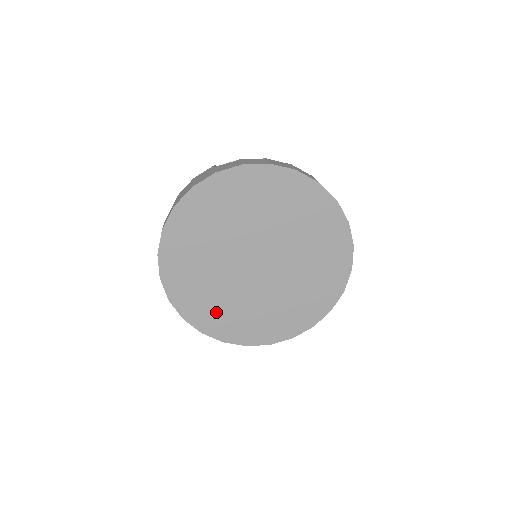
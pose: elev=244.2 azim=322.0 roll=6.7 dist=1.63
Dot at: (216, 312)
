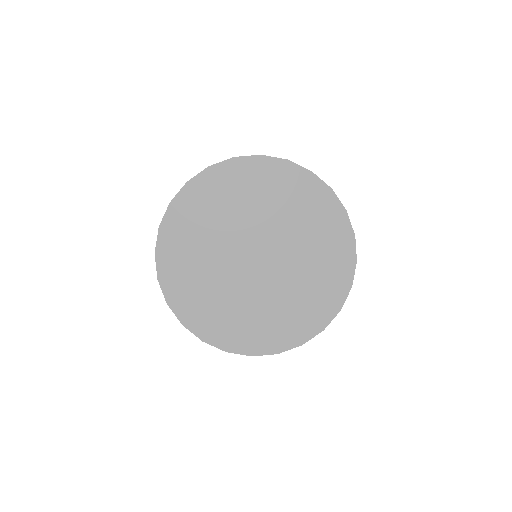
Dot at: (270, 326)
